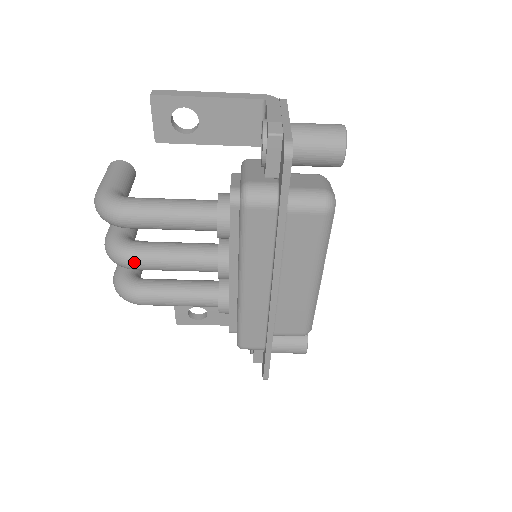
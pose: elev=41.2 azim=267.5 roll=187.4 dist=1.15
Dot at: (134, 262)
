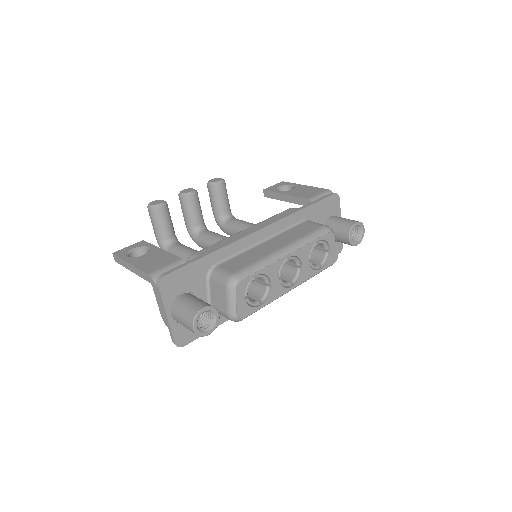
Dot at: occluded
